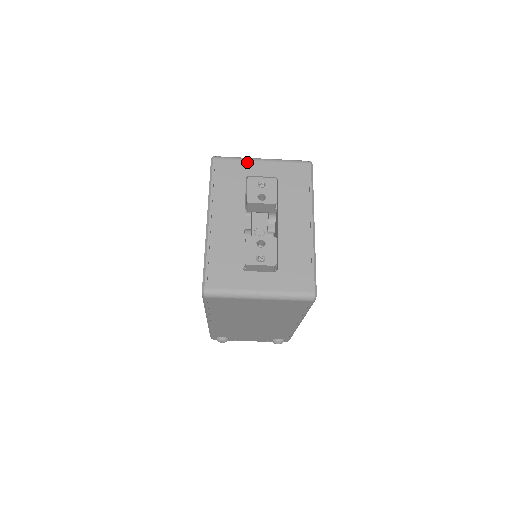
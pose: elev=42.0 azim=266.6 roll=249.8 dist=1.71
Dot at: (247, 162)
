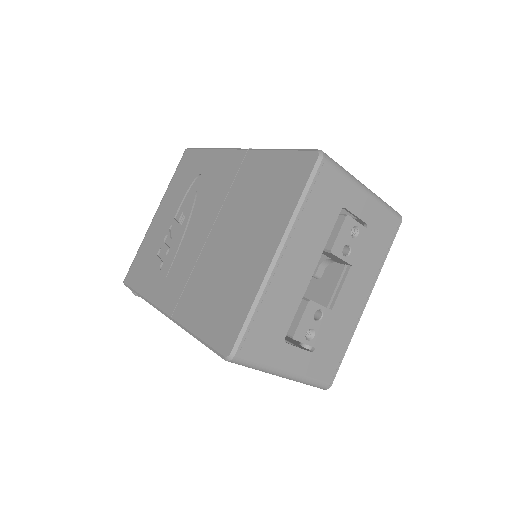
Dot at: (353, 186)
